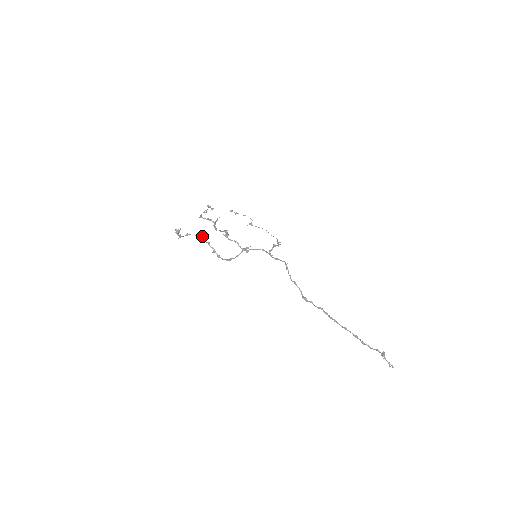
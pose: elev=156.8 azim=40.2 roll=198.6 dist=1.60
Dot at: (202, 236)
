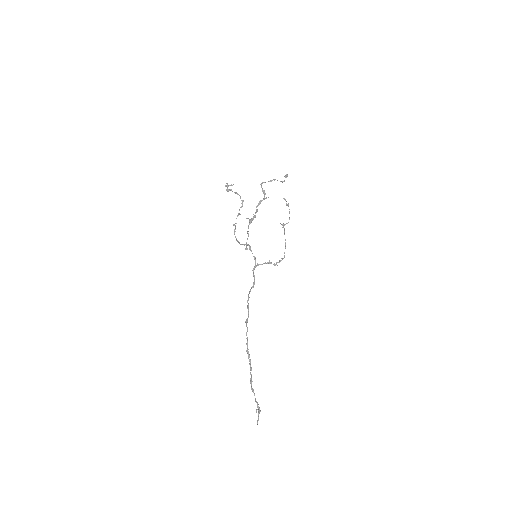
Dot at: occluded
